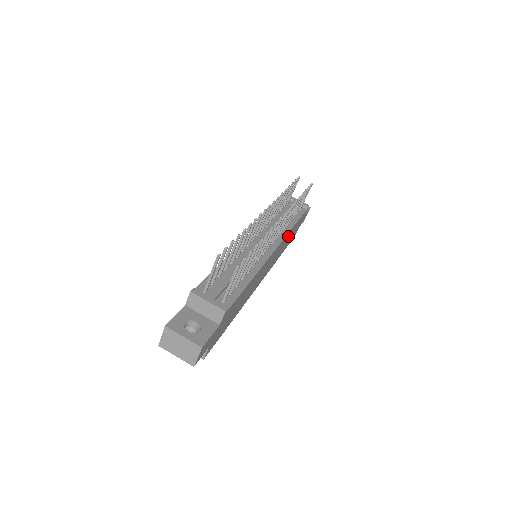
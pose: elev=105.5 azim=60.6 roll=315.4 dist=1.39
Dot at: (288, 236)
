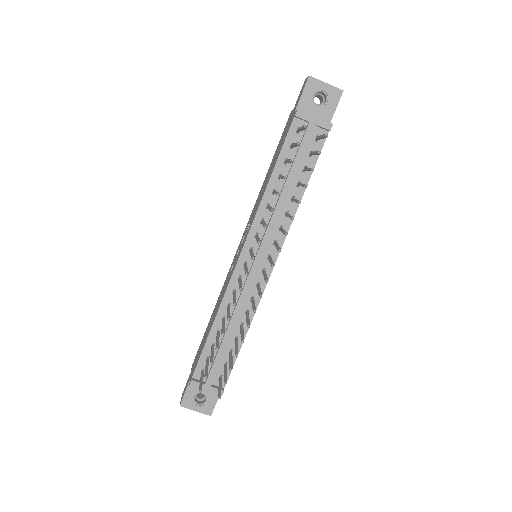
Dot at: occluded
